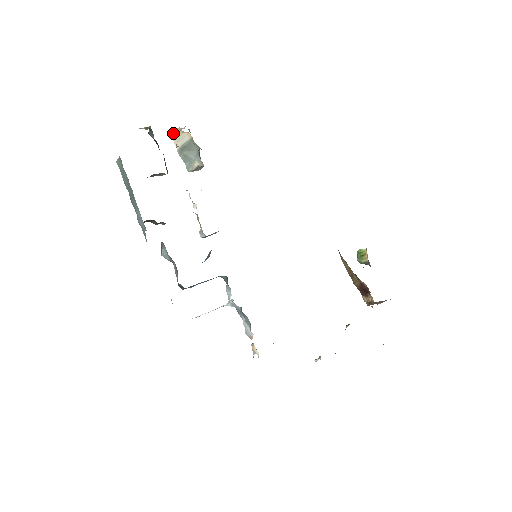
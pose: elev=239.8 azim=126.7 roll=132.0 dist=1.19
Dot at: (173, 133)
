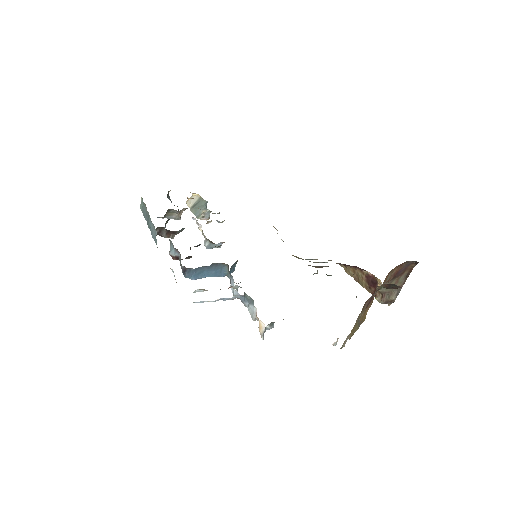
Dot at: occluded
